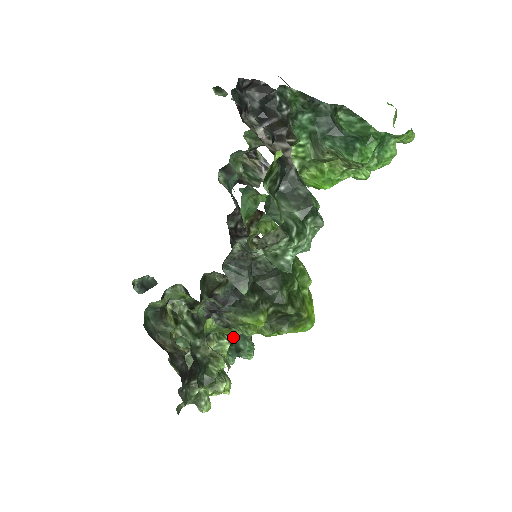
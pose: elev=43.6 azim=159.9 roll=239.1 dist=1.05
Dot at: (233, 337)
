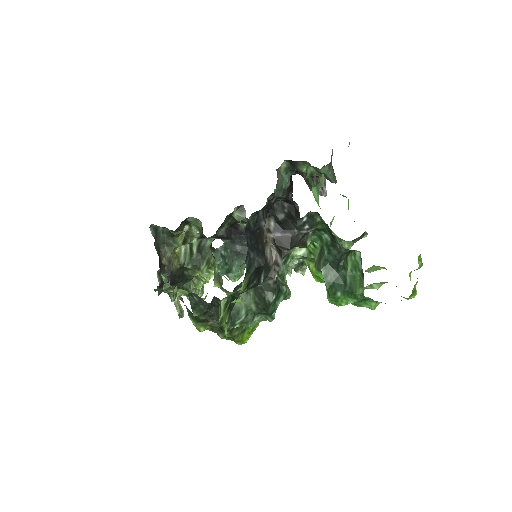
Dot at: (233, 258)
